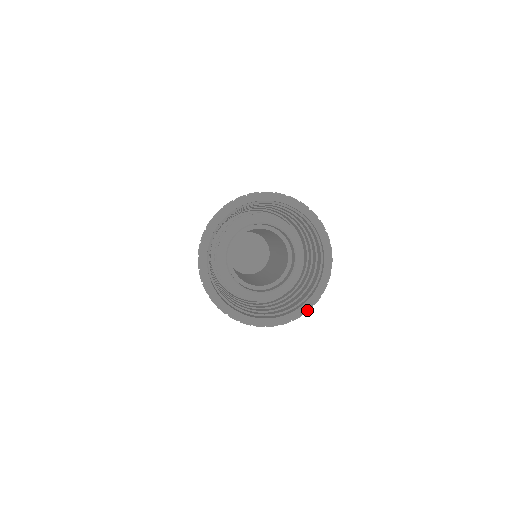
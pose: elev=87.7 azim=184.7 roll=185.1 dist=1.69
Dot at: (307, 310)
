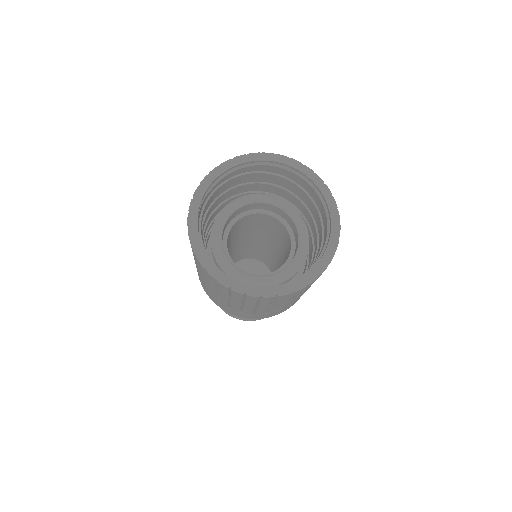
Dot at: (283, 293)
